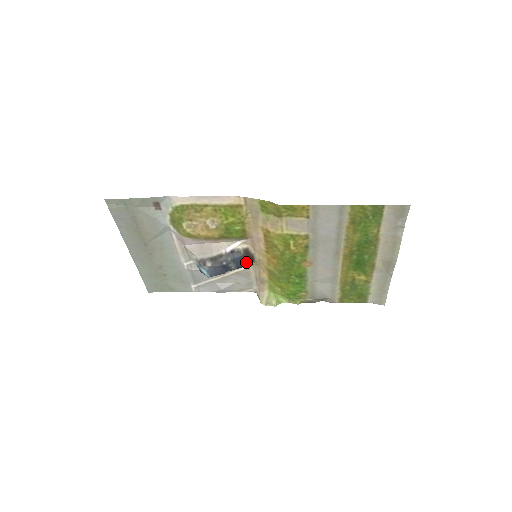
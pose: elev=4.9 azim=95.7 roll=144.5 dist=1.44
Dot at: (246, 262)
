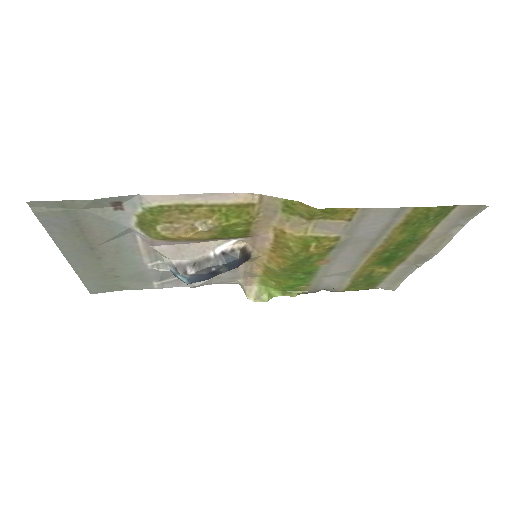
Dot at: (241, 263)
